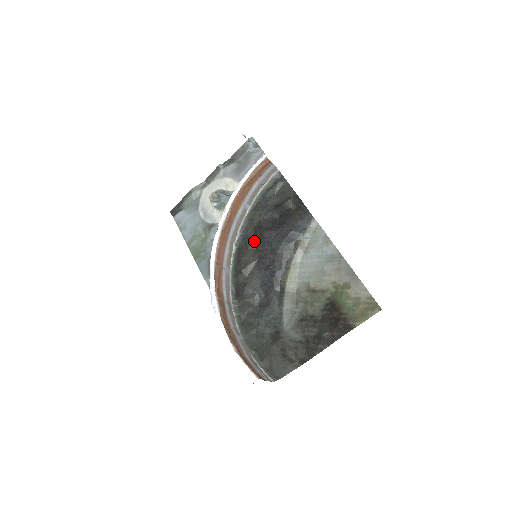
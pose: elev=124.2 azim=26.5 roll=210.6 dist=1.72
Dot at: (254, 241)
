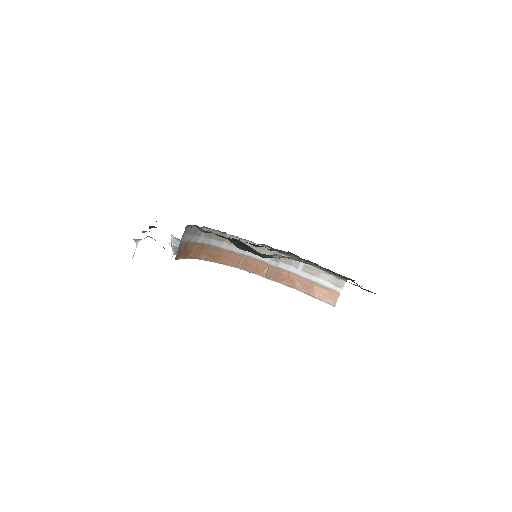
Dot at: occluded
